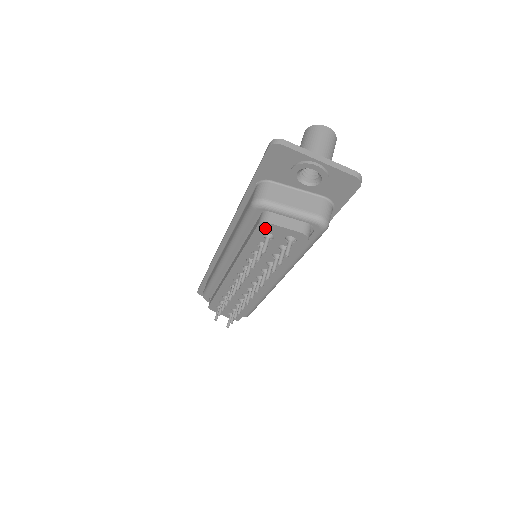
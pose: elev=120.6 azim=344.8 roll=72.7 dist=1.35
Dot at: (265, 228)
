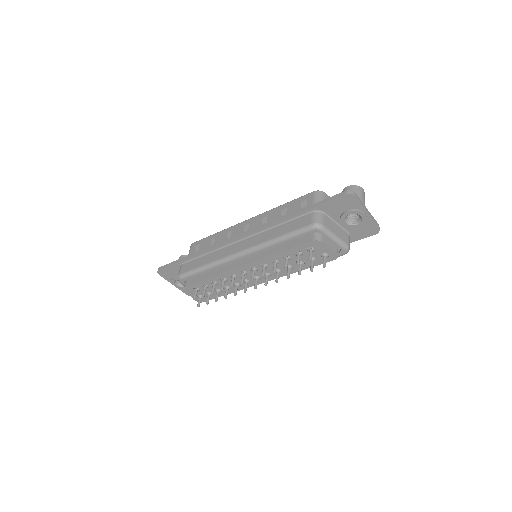
Dot at: (315, 244)
